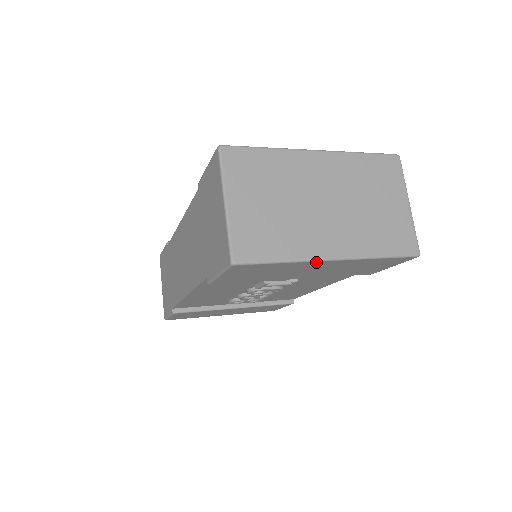
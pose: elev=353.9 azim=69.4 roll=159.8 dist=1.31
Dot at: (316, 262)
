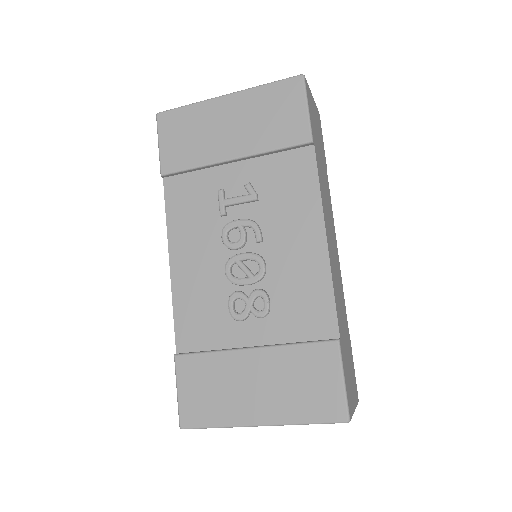
Dot at: (214, 101)
